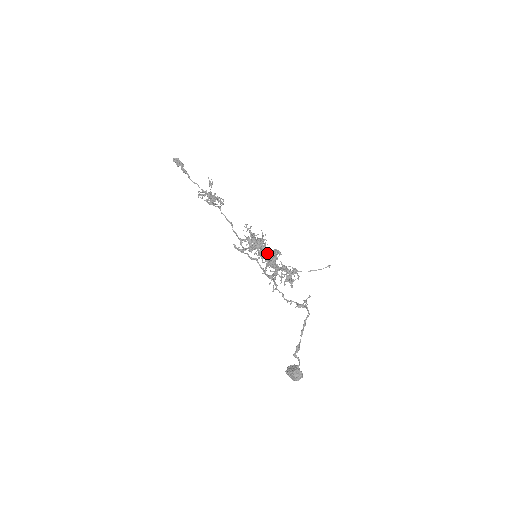
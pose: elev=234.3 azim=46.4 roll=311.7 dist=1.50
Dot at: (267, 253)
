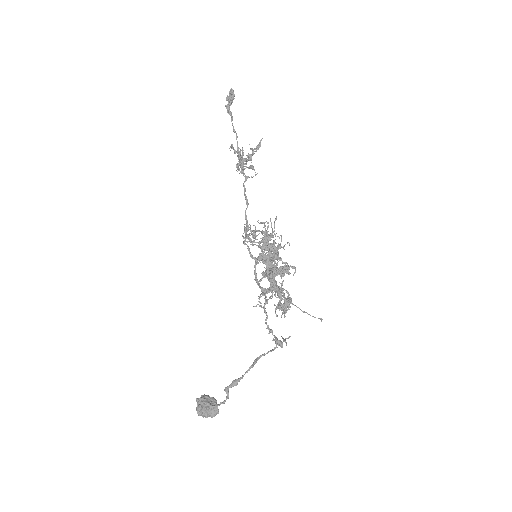
Dot at: occluded
